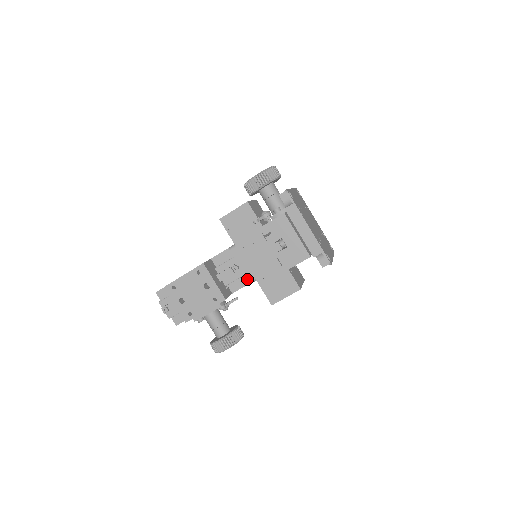
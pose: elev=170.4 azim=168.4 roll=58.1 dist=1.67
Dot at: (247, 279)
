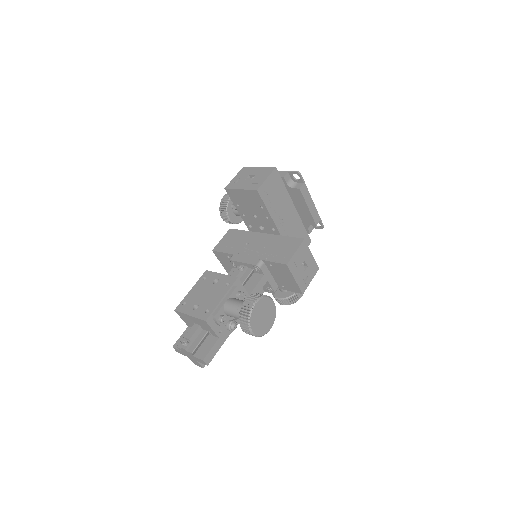
Dot at: (254, 265)
